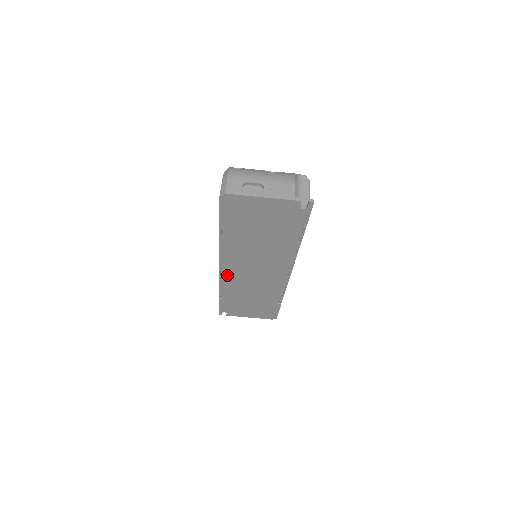
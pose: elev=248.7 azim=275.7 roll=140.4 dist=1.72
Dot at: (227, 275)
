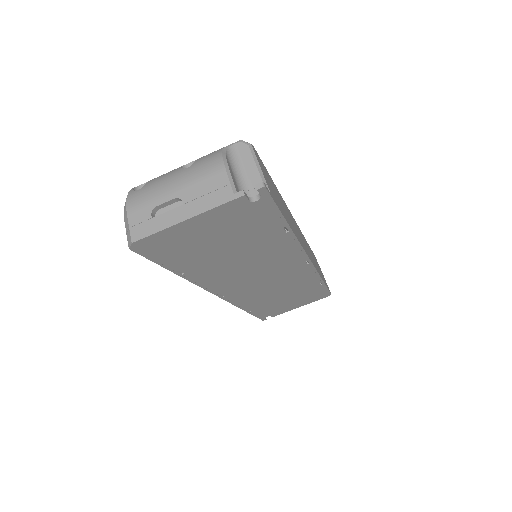
Dot at: (234, 296)
